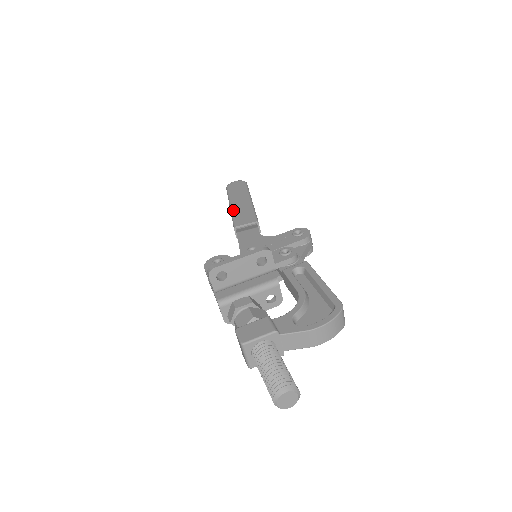
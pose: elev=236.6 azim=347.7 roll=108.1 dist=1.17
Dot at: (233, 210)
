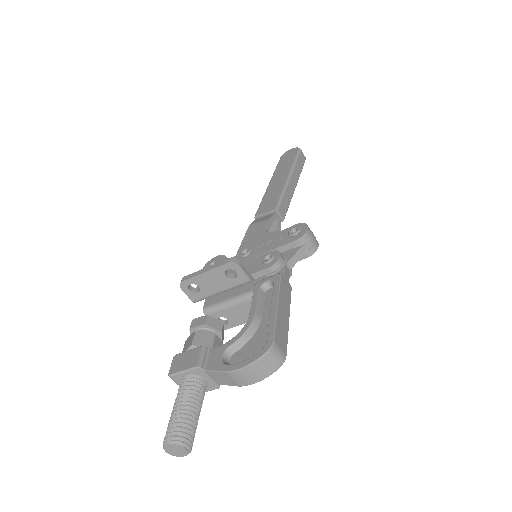
Dot at: (266, 192)
